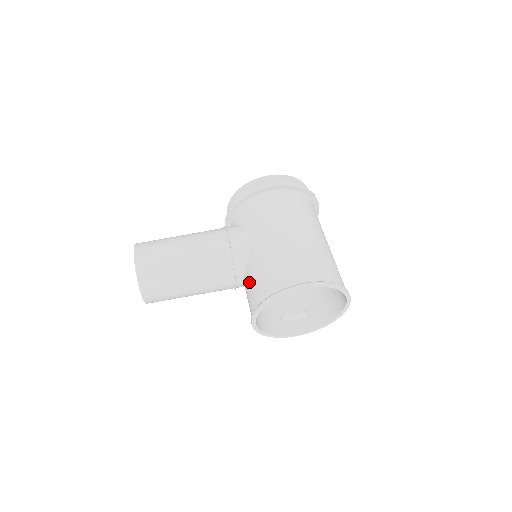
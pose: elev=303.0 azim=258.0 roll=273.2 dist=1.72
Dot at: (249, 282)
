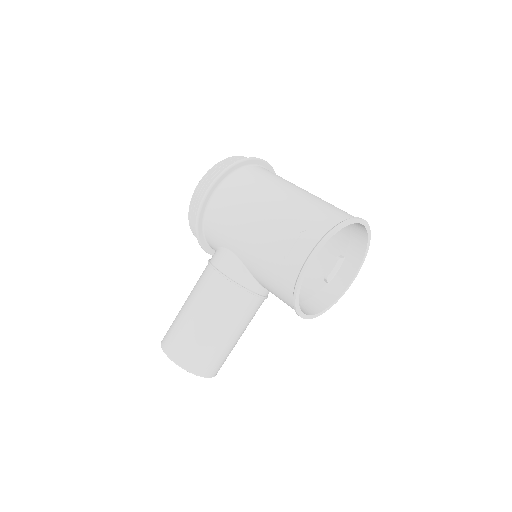
Dot at: (269, 290)
